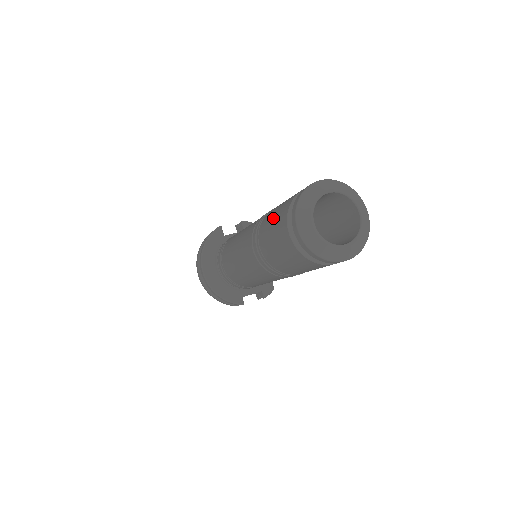
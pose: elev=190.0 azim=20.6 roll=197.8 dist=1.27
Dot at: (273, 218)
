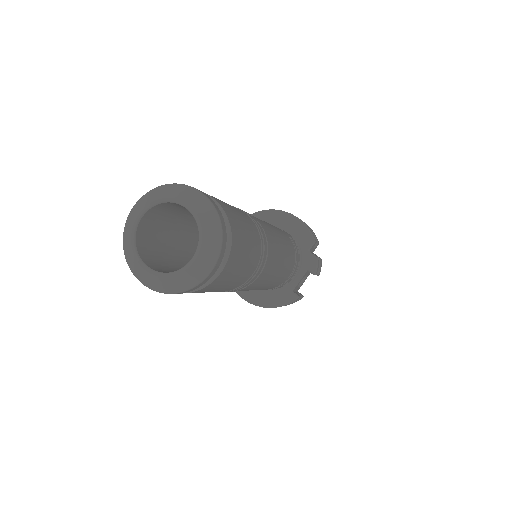
Dot at: occluded
